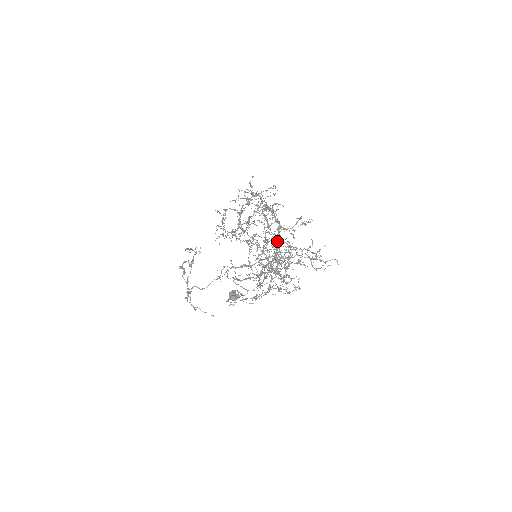
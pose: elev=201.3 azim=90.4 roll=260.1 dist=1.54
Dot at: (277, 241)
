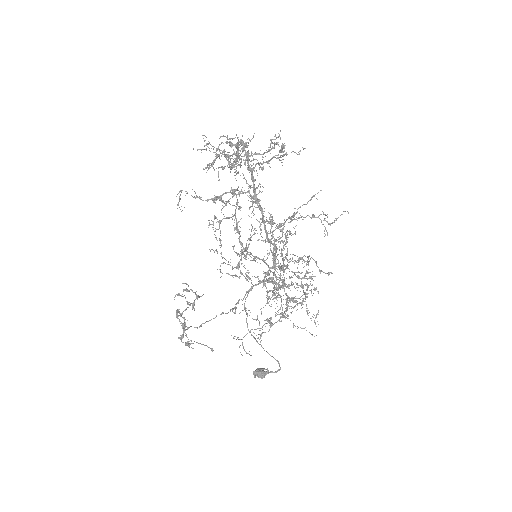
Dot at: (249, 169)
